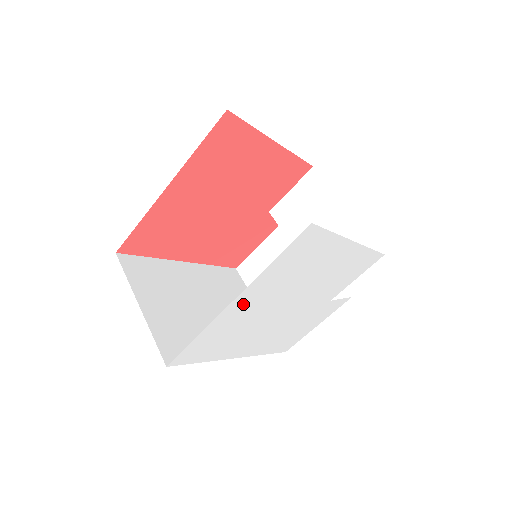
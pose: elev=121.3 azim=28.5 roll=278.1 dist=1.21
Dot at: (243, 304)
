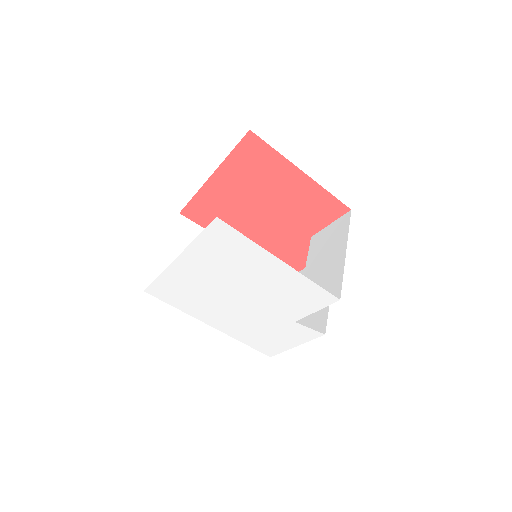
Dot at: (188, 267)
